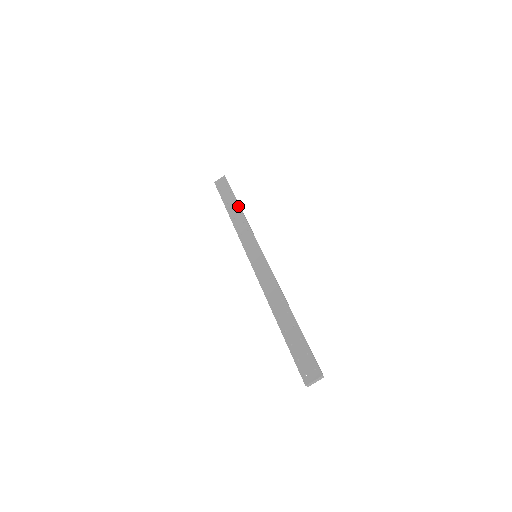
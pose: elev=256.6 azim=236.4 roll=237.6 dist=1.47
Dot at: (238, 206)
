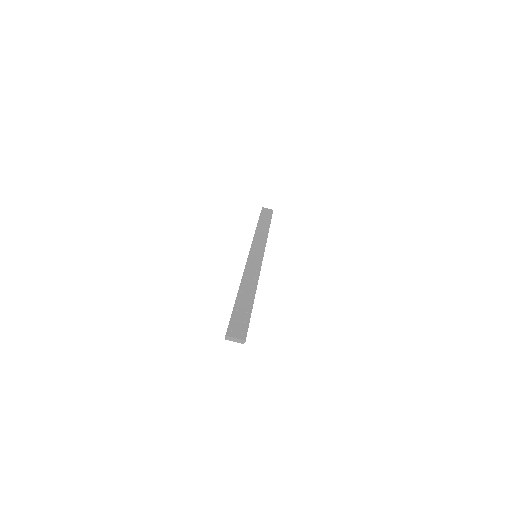
Dot at: (268, 227)
